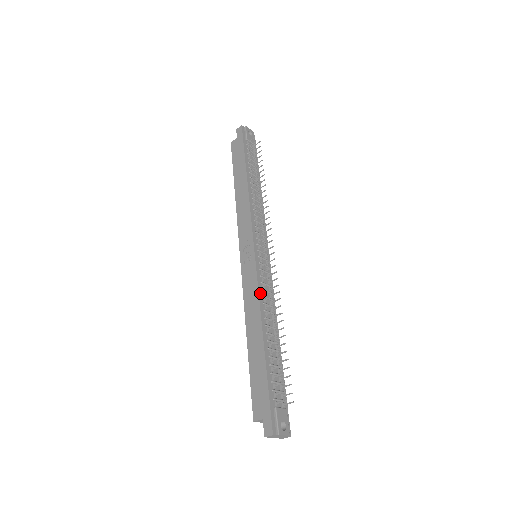
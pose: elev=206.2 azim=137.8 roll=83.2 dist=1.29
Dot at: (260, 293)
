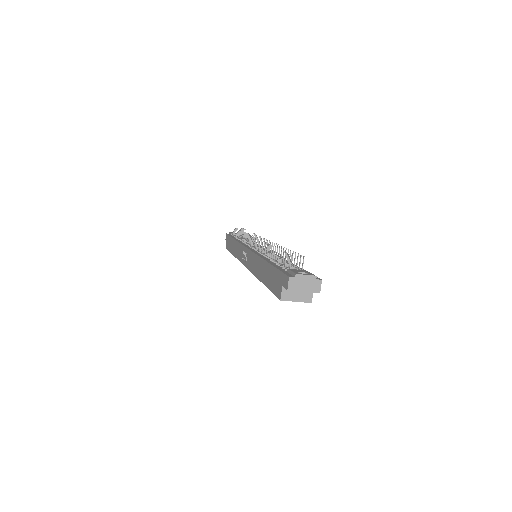
Dot at: (257, 253)
